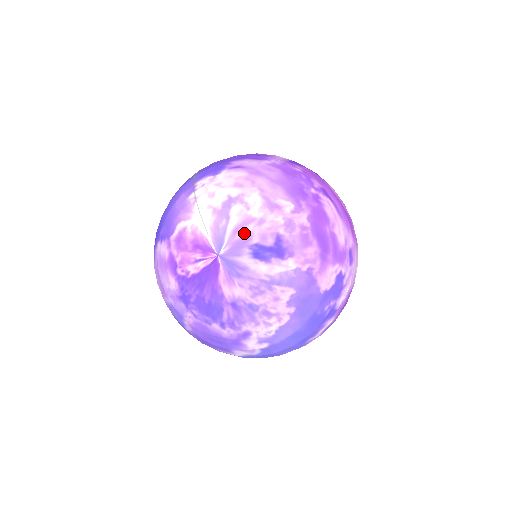
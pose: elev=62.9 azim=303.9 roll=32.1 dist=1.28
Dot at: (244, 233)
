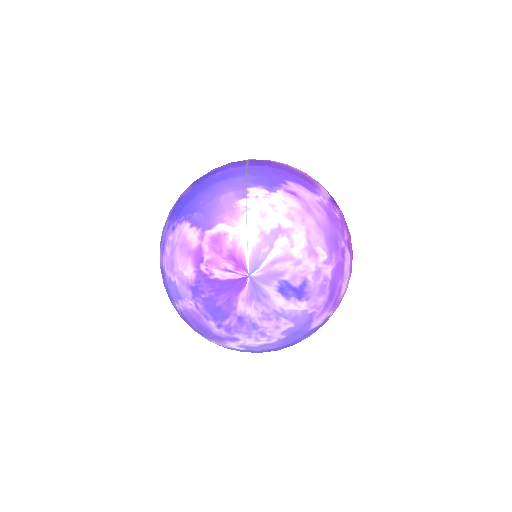
Dot at: (280, 267)
